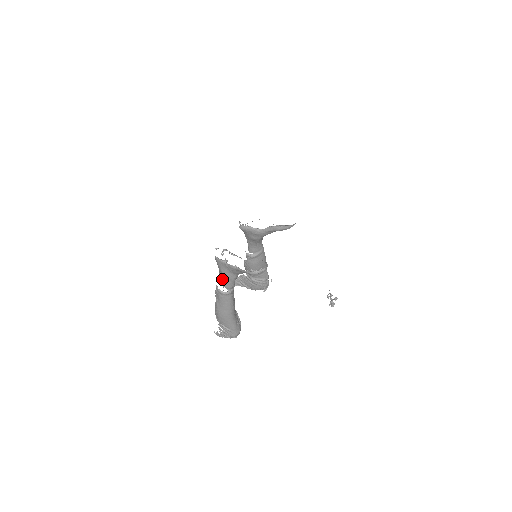
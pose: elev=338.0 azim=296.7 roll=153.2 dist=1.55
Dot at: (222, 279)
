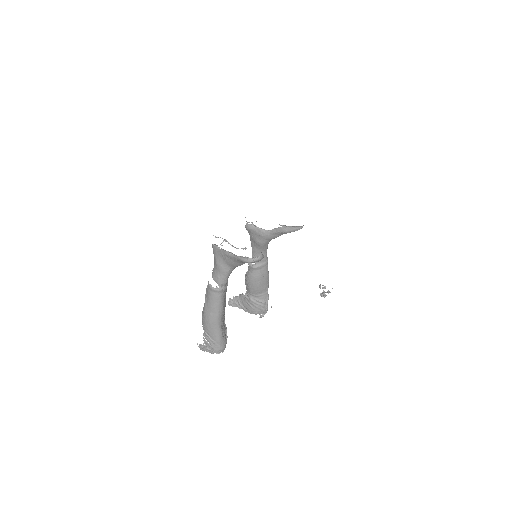
Dot at: (215, 272)
